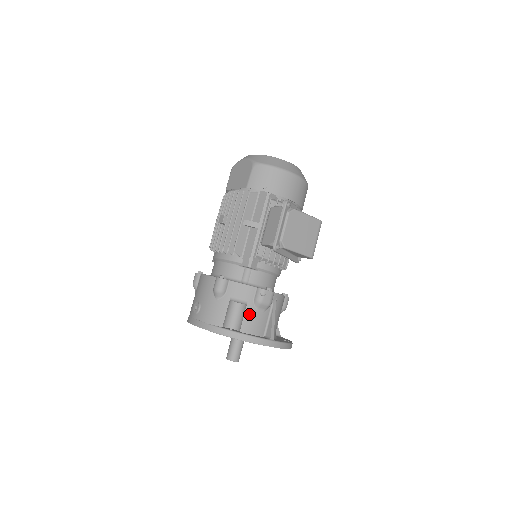
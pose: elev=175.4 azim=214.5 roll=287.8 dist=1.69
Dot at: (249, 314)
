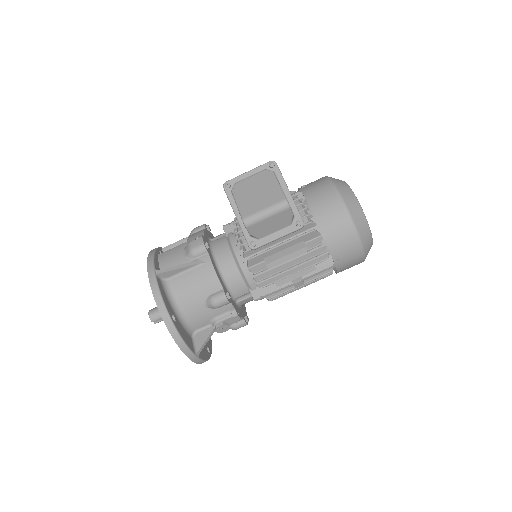
Dot at: (177, 249)
